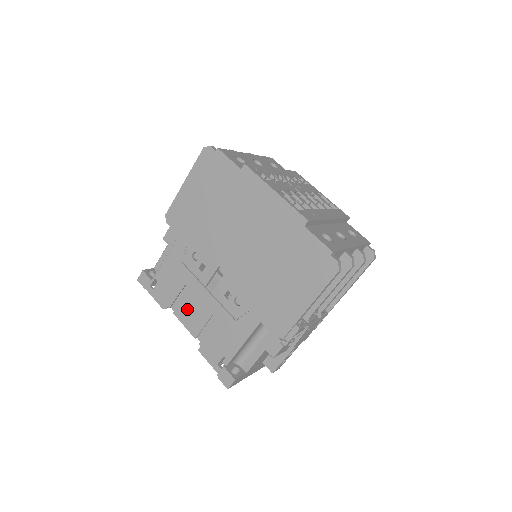
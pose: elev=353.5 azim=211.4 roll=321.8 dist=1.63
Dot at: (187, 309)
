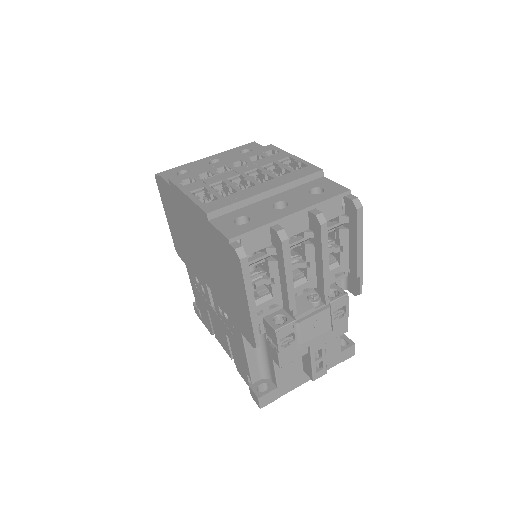
Dot at: (217, 332)
